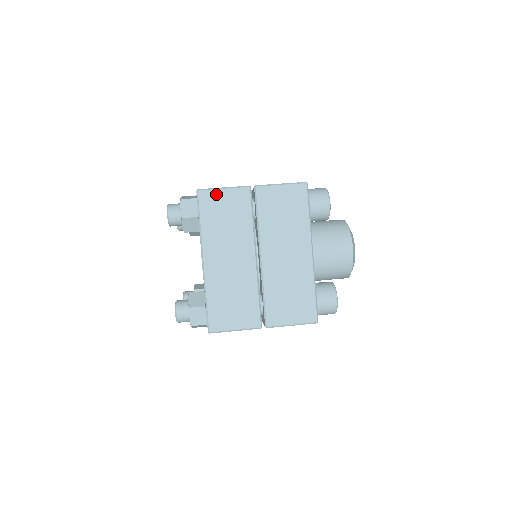
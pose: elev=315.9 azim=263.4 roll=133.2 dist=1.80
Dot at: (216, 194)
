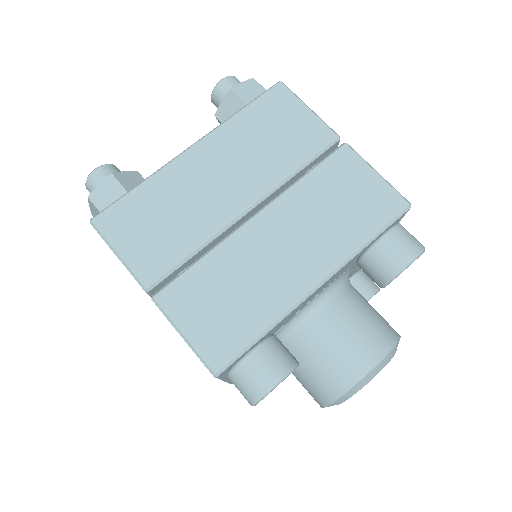
Dot at: (294, 104)
